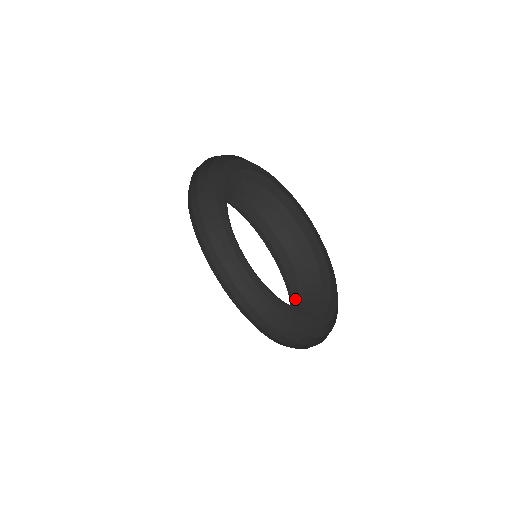
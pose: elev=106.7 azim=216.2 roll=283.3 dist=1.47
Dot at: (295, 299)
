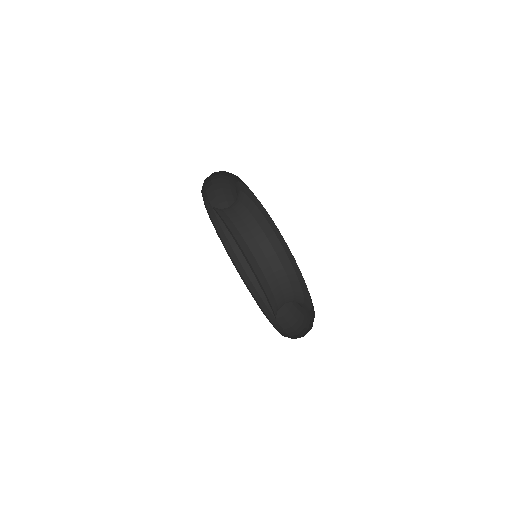
Dot at: (274, 283)
